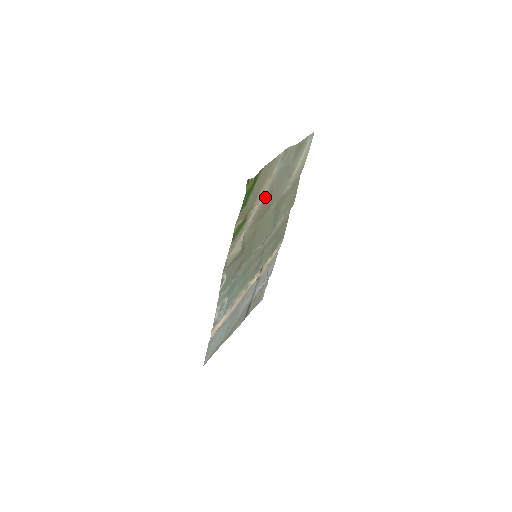
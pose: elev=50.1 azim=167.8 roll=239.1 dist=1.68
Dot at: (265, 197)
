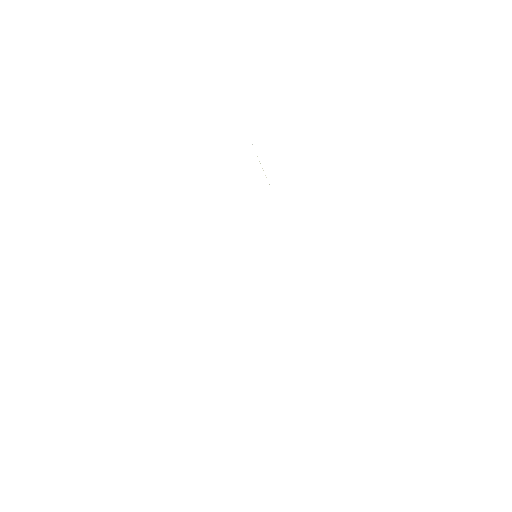
Dot at: occluded
